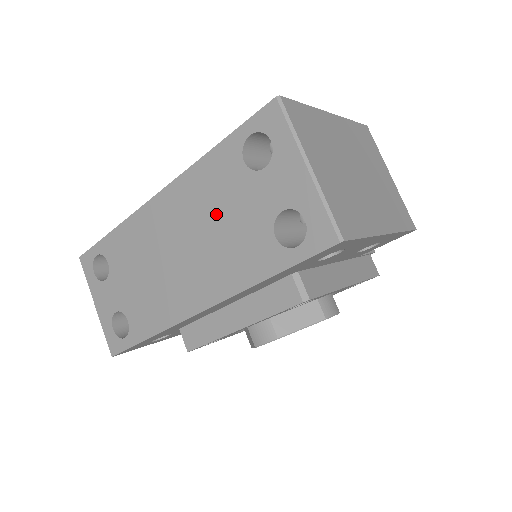
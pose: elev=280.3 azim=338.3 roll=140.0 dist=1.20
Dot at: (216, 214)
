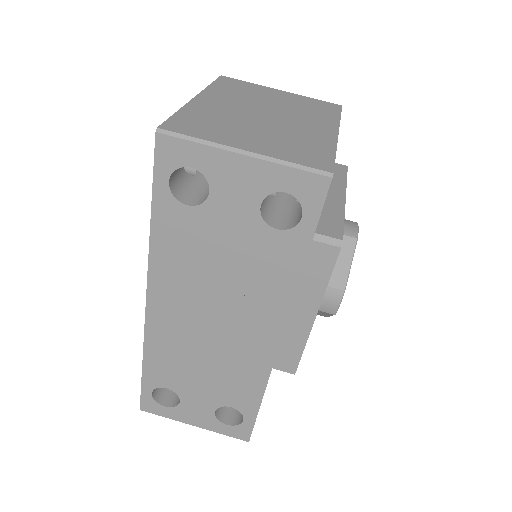
Dot at: (210, 265)
